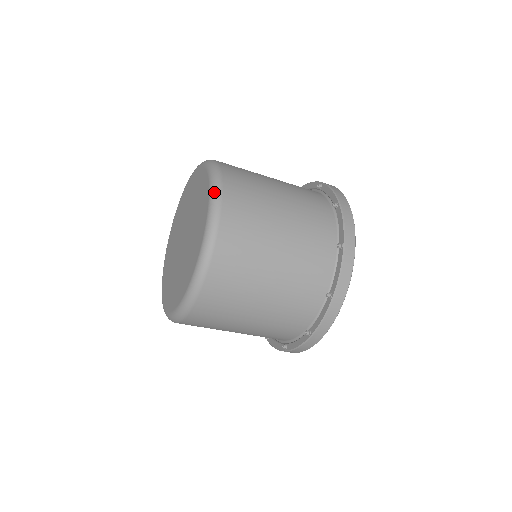
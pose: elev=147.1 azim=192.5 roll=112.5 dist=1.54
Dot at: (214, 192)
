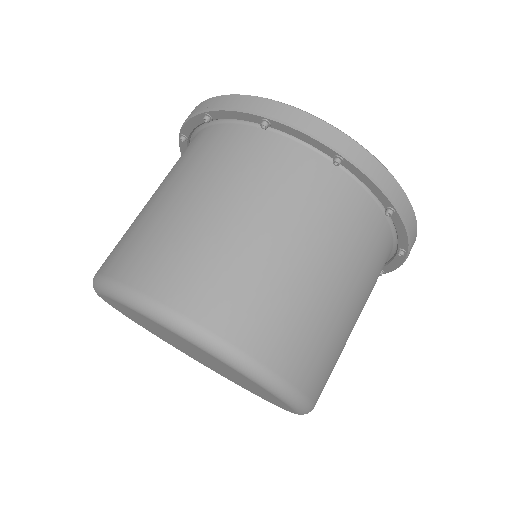
Dot at: (250, 373)
